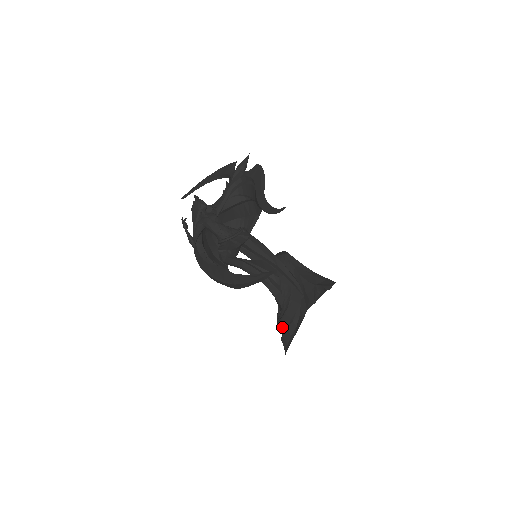
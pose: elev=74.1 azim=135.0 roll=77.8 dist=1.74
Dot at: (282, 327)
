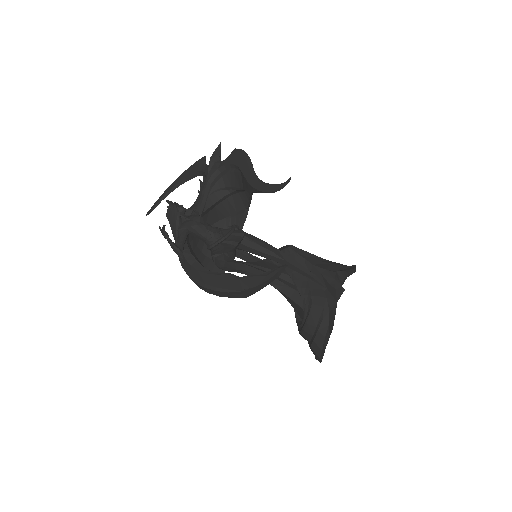
Dot at: (309, 331)
